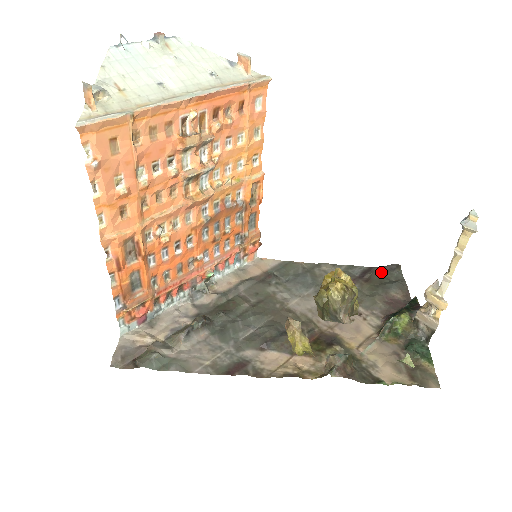
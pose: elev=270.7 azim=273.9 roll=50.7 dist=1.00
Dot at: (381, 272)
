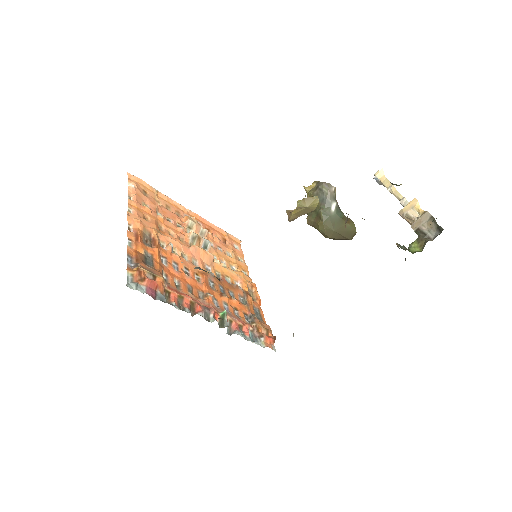
Dot at: occluded
